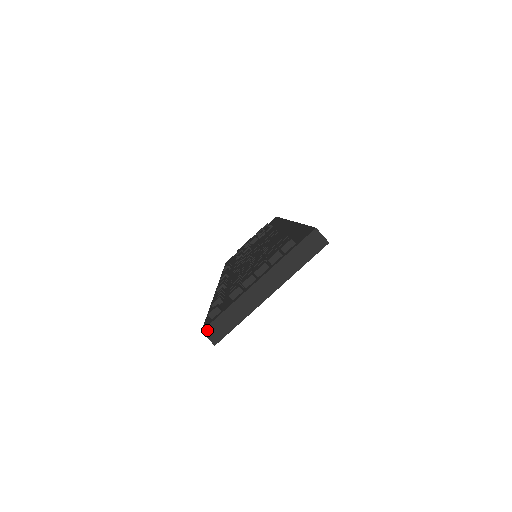
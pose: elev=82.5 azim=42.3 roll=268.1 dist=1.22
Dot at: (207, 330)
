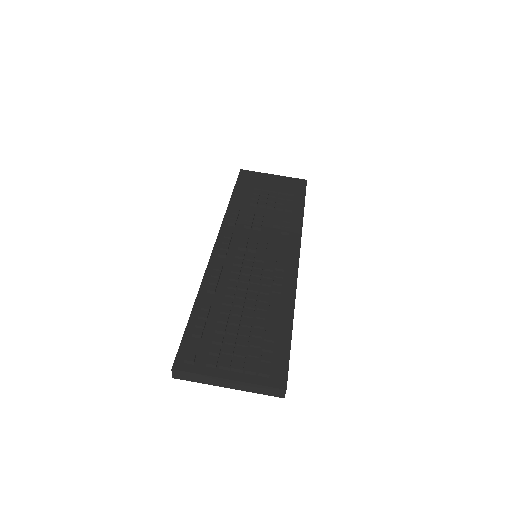
Dot at: (175, 371)
